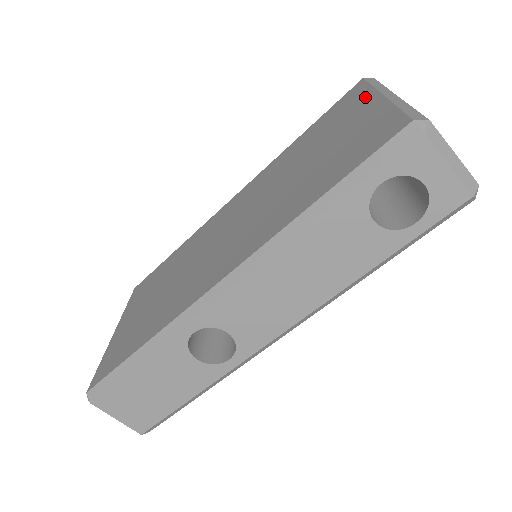
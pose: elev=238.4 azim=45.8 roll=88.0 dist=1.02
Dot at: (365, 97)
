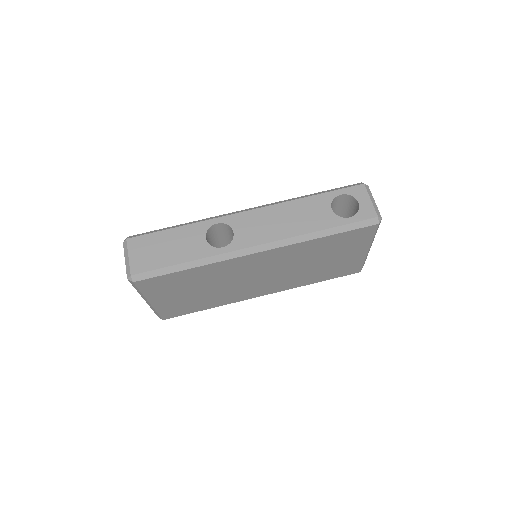
Dot at: occluded
